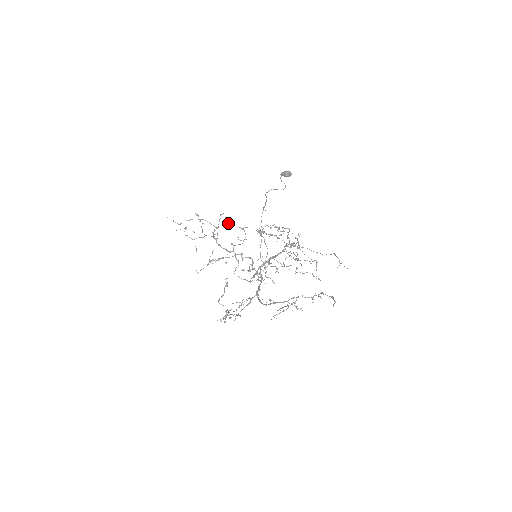
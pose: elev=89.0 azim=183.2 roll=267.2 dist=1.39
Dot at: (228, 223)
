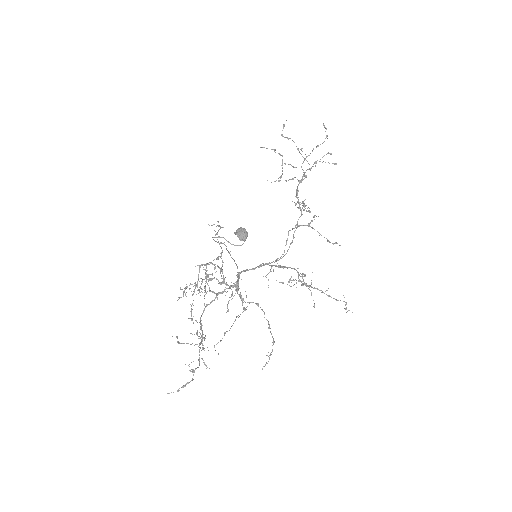
Dot at: (299, 182)
